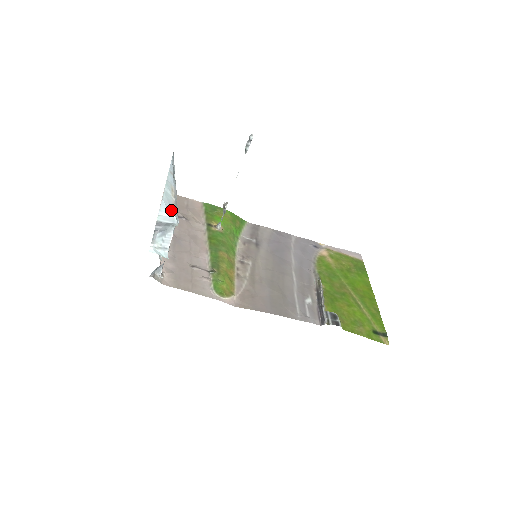
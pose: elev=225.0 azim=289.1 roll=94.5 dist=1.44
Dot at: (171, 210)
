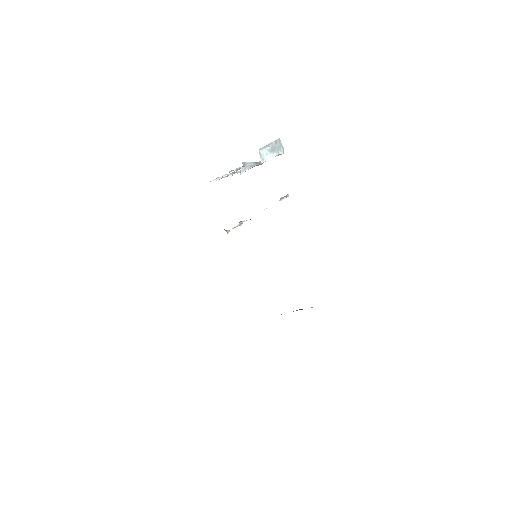
Dot at: occluded
